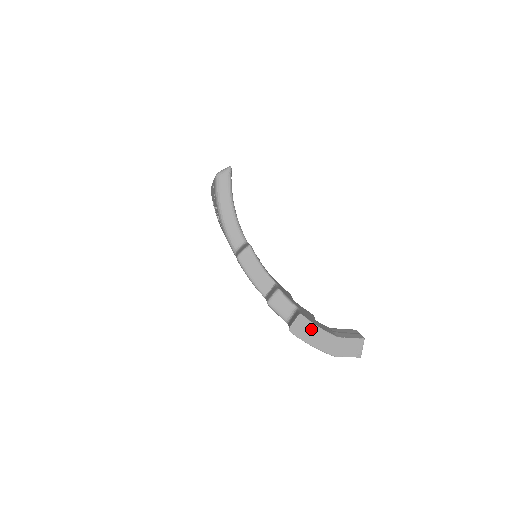
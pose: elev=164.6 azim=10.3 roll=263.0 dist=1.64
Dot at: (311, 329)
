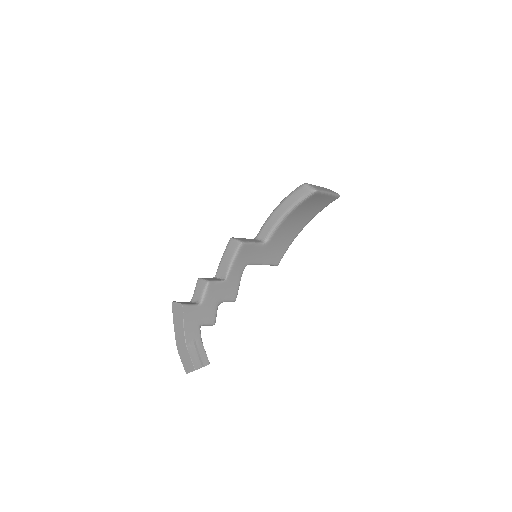
Dot at: (180, 320)
